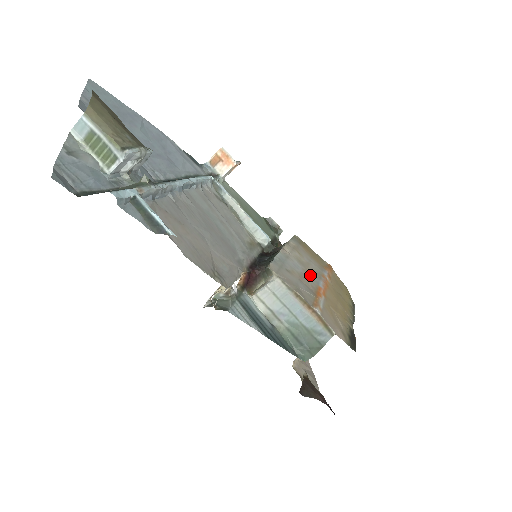
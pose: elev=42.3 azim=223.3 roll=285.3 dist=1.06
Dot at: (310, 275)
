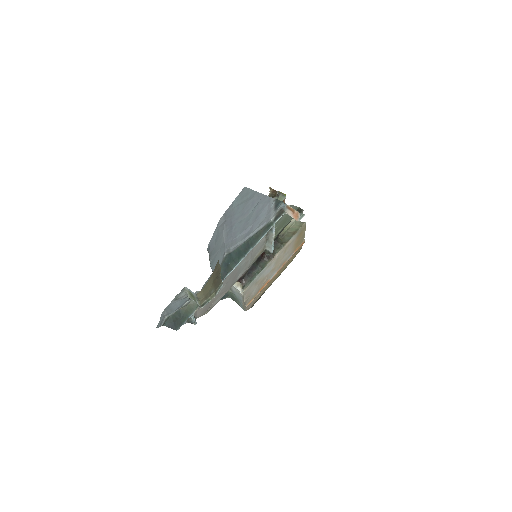
Dot at: (272, 272)
